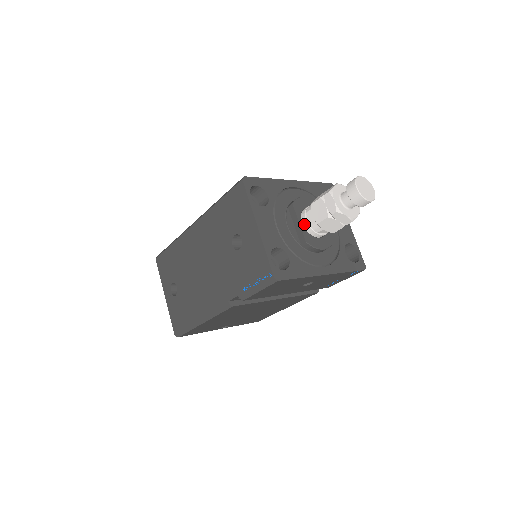
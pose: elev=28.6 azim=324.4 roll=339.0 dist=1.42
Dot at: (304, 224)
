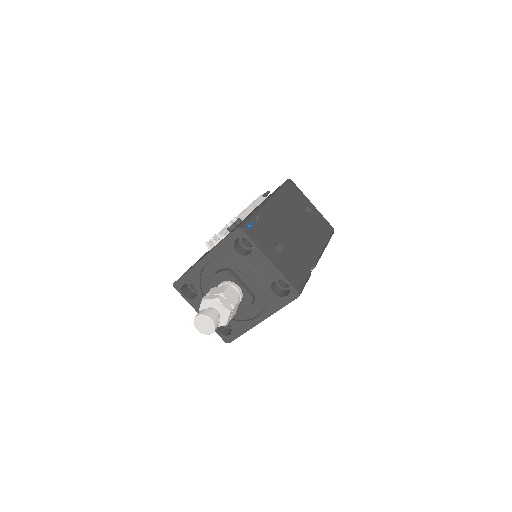
Dot at: occluded
